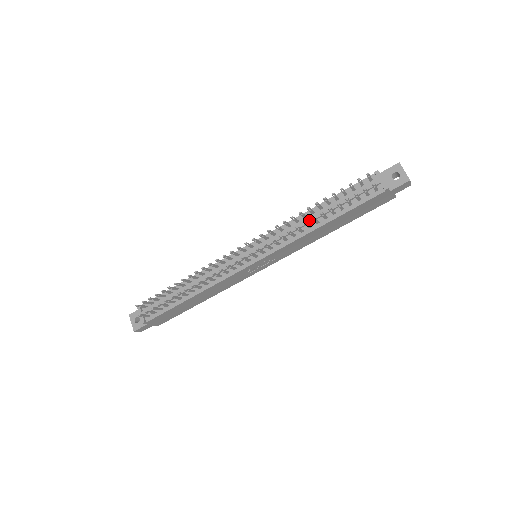
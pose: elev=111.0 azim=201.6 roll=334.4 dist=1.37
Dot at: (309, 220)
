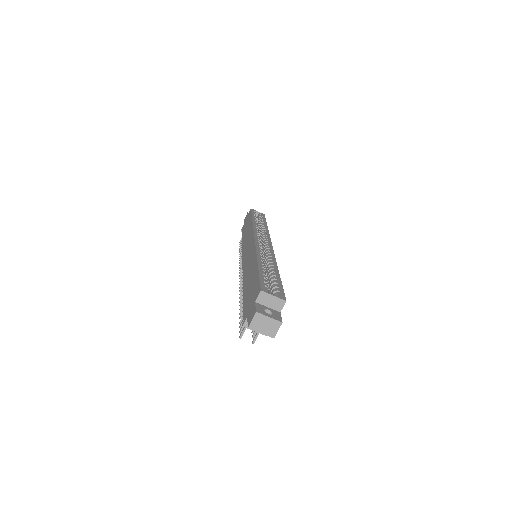
Dot at: occluded
